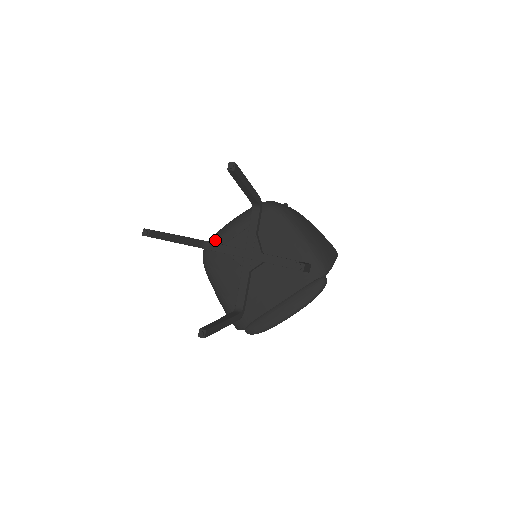
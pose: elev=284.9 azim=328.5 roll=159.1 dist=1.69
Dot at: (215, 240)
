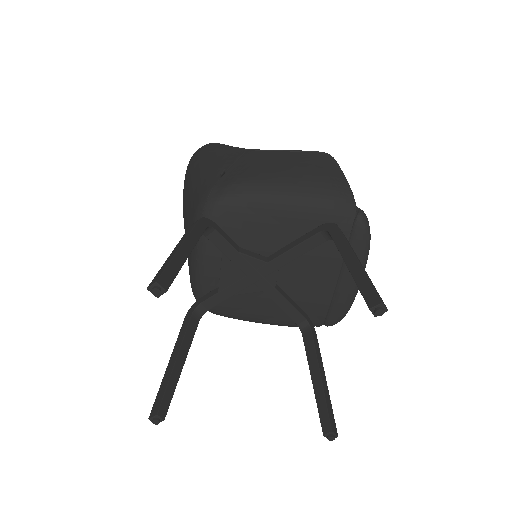
Dot at: (201, 292)
